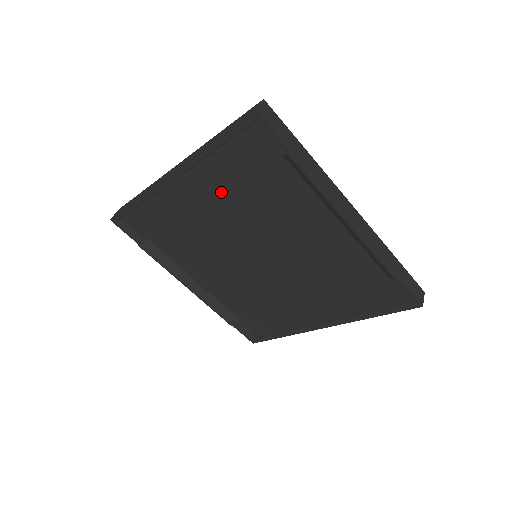
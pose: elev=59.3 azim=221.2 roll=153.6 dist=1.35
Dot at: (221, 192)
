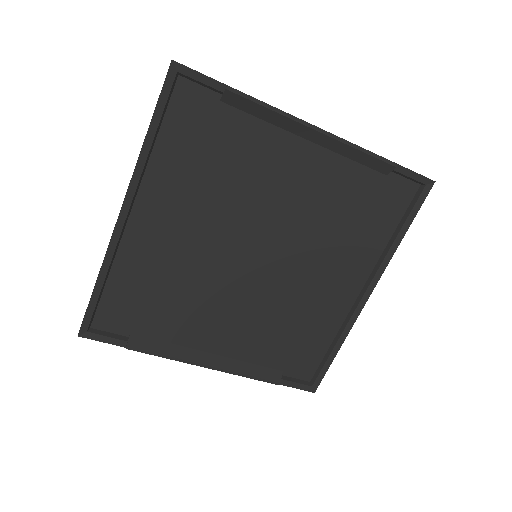
Dot at: (183, 196)
